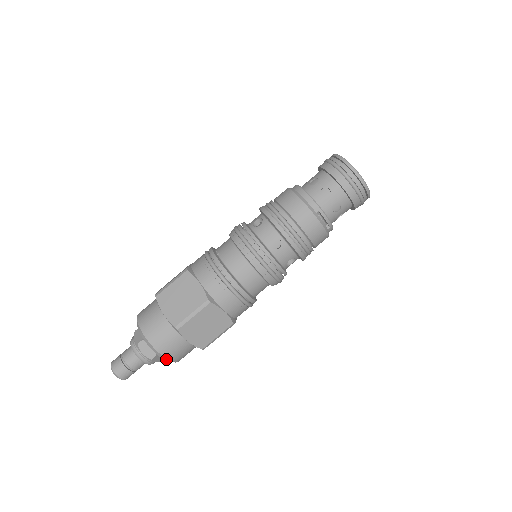
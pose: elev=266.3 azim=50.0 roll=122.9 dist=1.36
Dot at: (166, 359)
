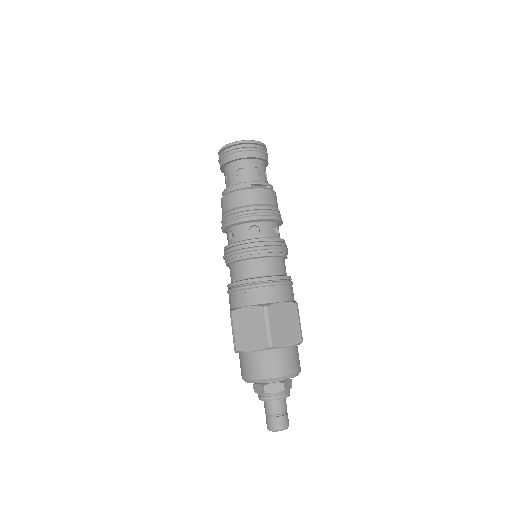
Dot at: (291, 376)
